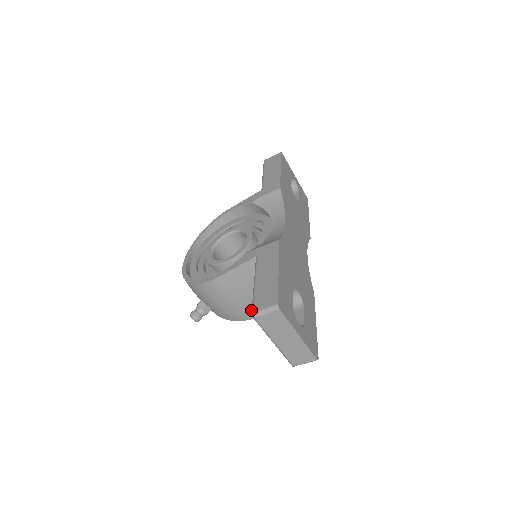
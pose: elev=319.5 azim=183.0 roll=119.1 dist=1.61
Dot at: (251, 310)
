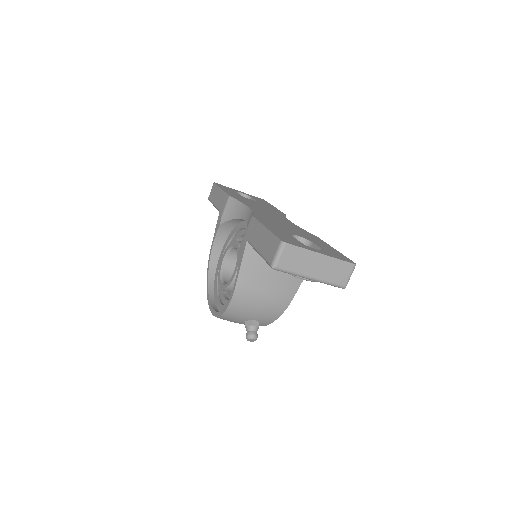
Dot at: (284, 290)
